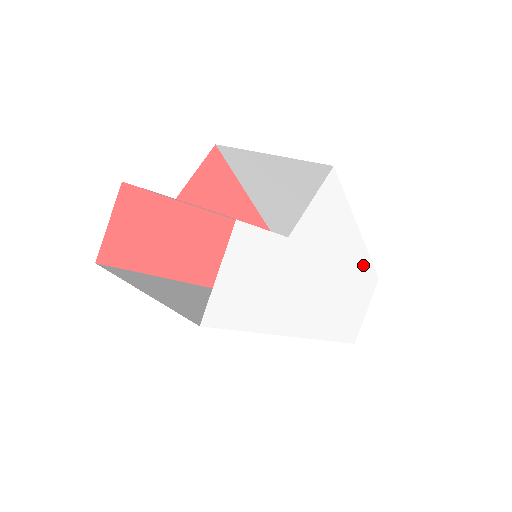
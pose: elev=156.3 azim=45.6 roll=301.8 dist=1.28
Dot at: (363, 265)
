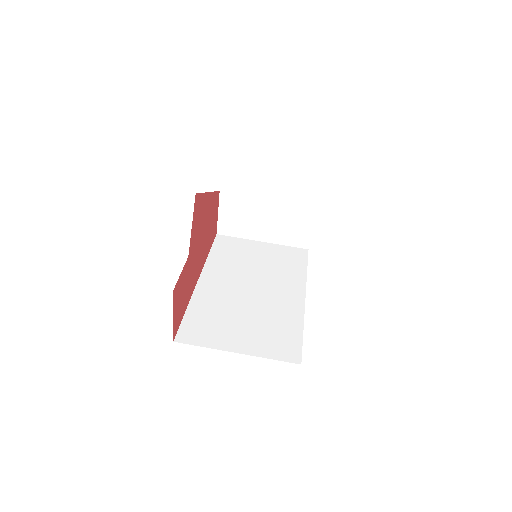
Dot at: occluded
